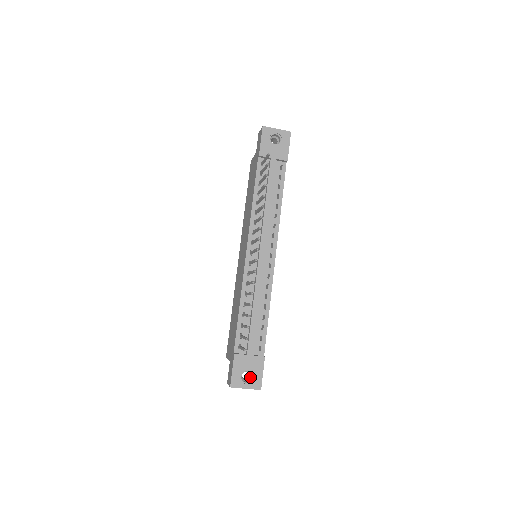
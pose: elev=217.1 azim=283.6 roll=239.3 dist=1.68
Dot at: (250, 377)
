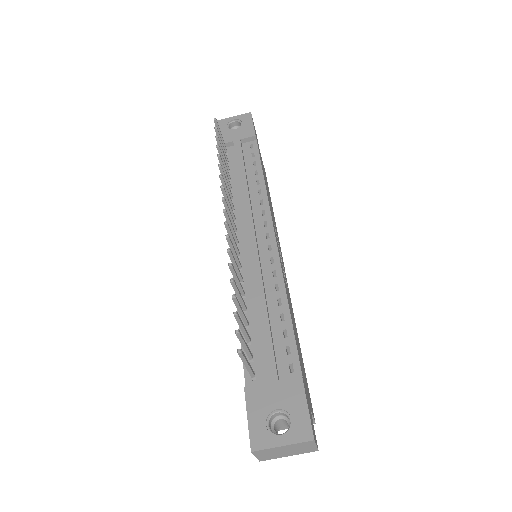
Dot at: (289, 426)
